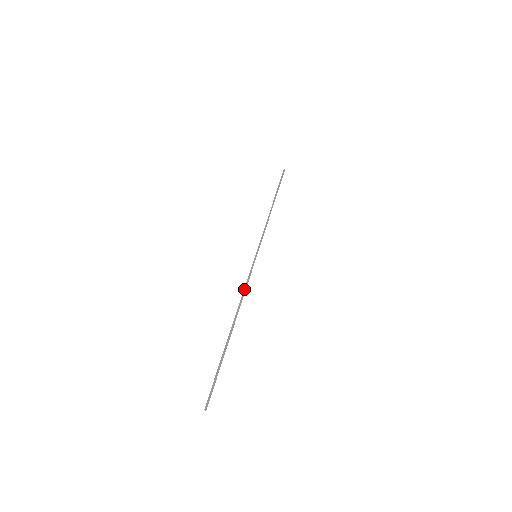
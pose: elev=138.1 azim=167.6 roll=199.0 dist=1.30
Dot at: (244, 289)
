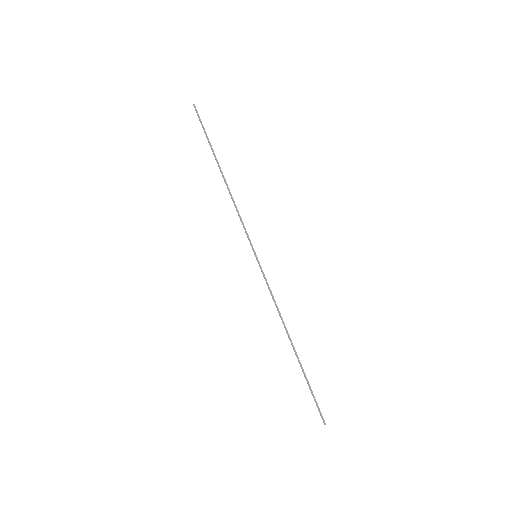
Dot at: (274, 302)
